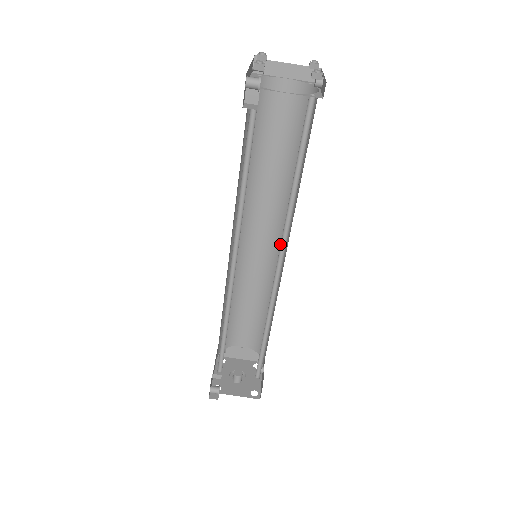
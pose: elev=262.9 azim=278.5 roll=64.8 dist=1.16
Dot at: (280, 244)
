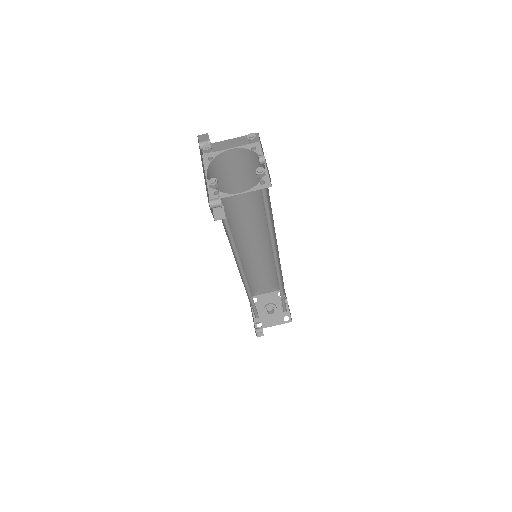
Dot at: occluded
